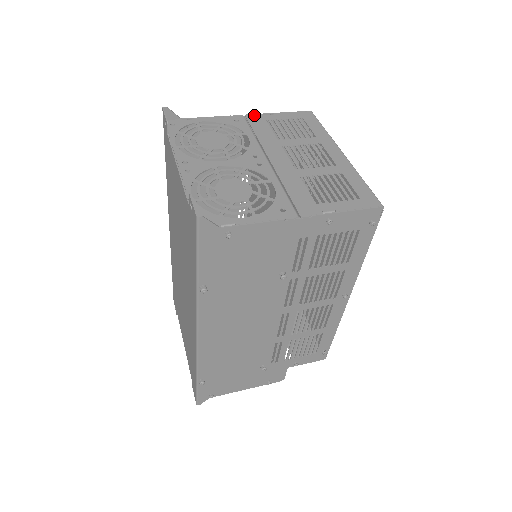
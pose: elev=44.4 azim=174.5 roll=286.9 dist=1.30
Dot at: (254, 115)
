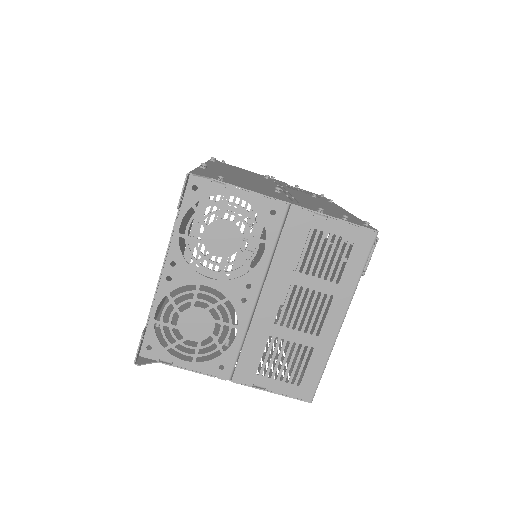
Dot at: (302, 210)
